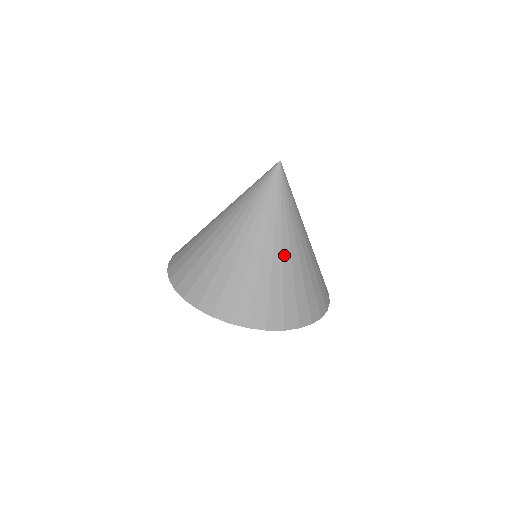
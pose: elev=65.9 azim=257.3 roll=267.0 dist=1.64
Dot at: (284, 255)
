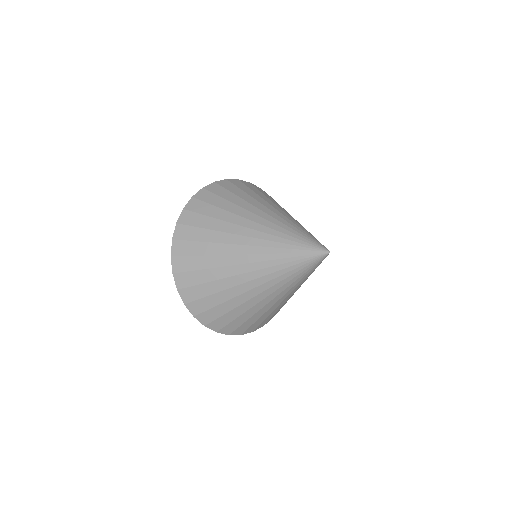
Dot at: (277, 303)
